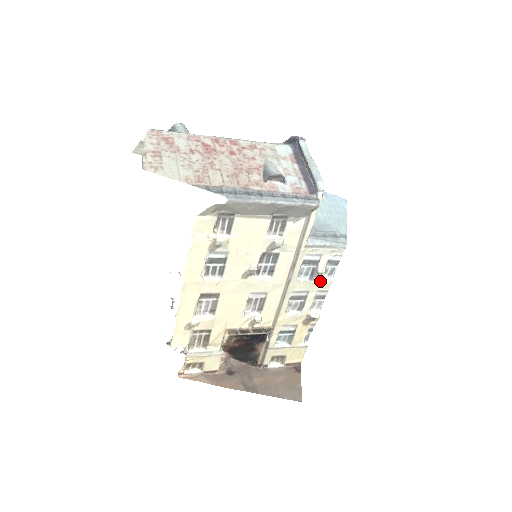
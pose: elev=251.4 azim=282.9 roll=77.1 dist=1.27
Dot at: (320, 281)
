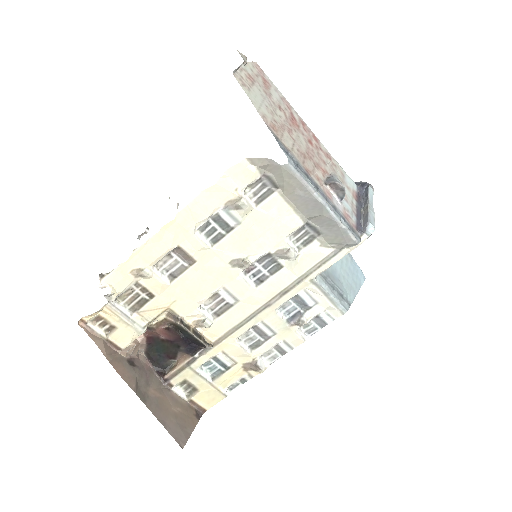
Dot at: (295, 331)
